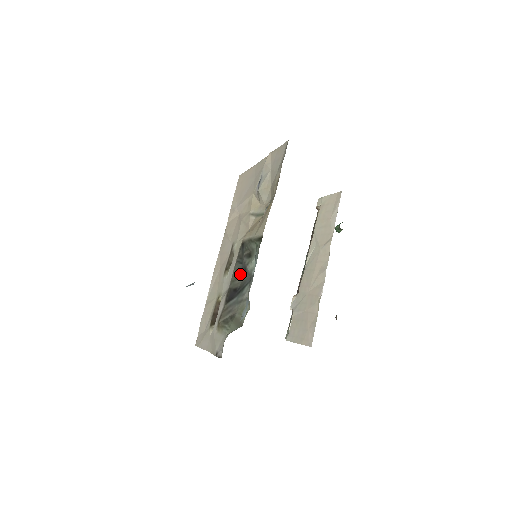
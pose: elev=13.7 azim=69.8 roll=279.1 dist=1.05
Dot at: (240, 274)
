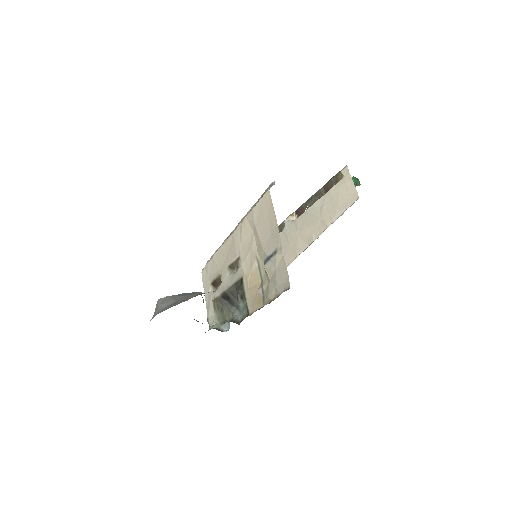
Dot at: (234, 295)
